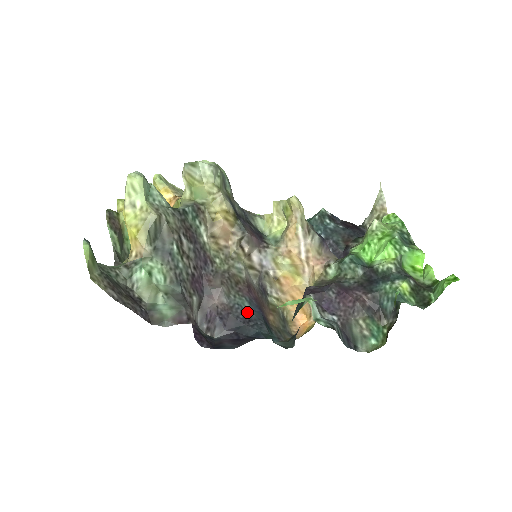
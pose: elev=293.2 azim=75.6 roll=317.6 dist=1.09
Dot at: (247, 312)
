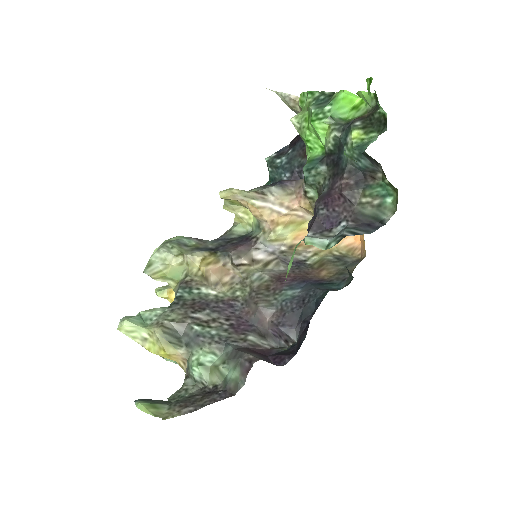
Dot at: (296, 297)
